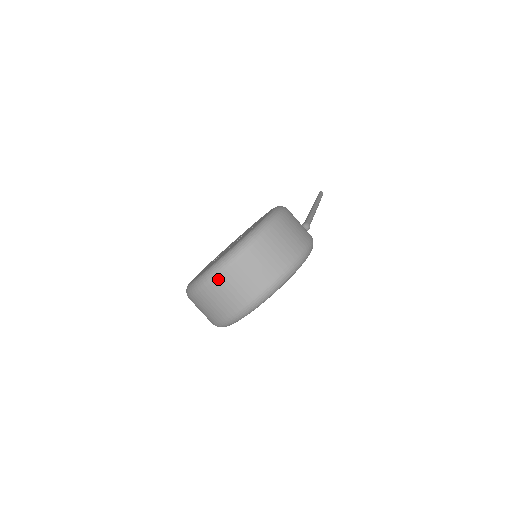
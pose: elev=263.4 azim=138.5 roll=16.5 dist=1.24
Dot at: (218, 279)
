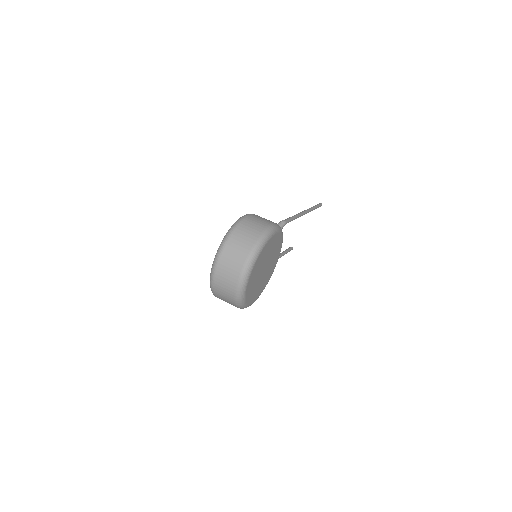
Dot at: (217, 271)
